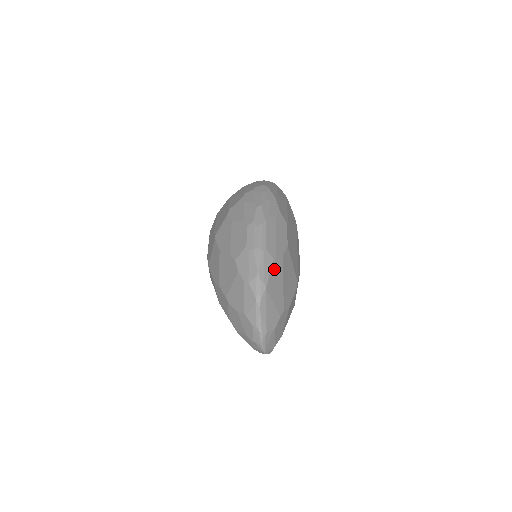
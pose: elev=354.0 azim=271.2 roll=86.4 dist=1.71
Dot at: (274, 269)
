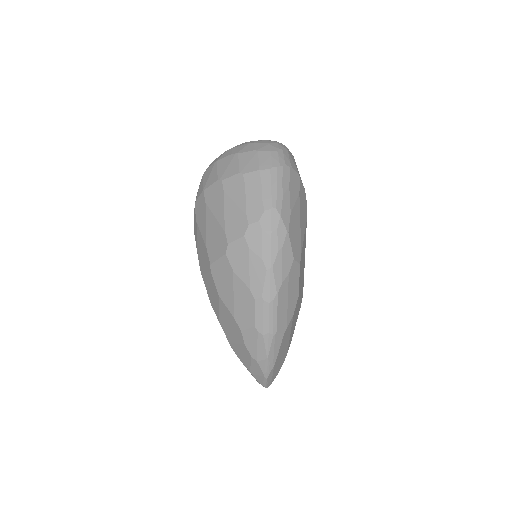
Dot at: (283, 340)
